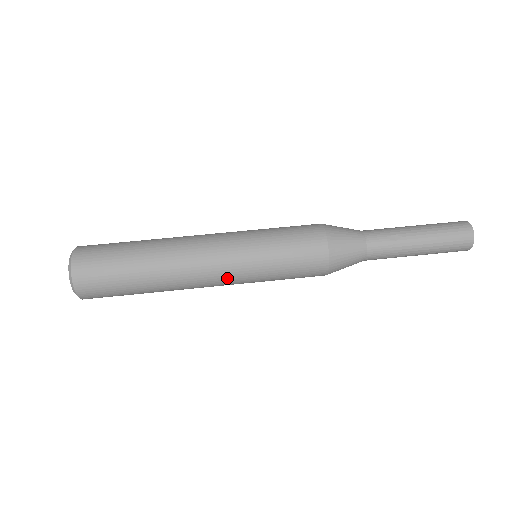
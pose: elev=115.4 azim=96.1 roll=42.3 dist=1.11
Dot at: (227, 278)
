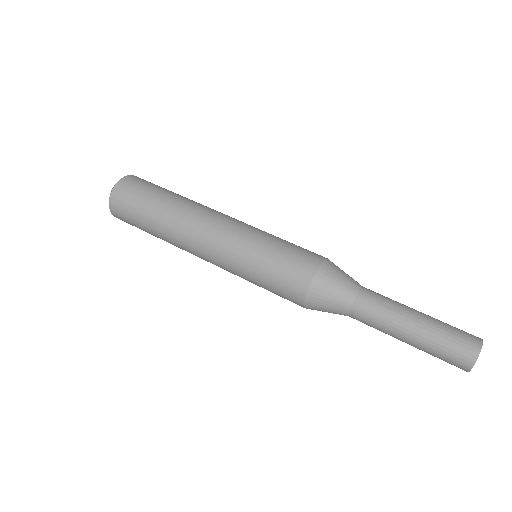
Dot at: (217, 253)
